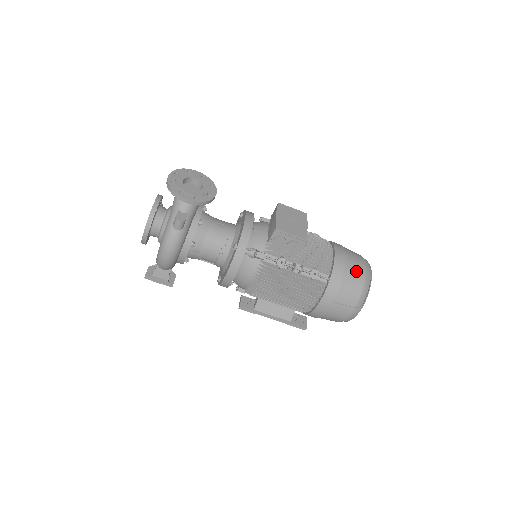
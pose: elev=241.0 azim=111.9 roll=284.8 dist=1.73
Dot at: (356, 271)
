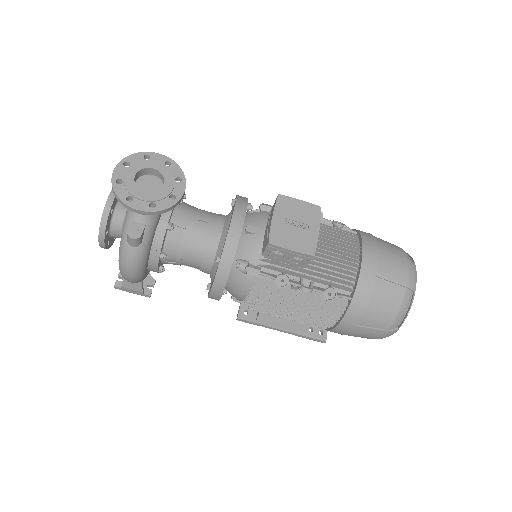
Dot at: (392, 284)
